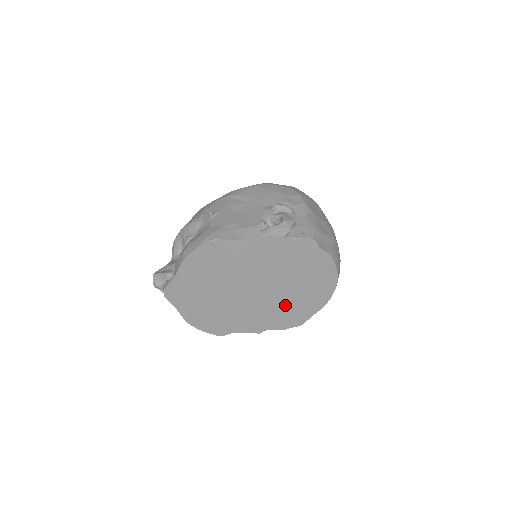
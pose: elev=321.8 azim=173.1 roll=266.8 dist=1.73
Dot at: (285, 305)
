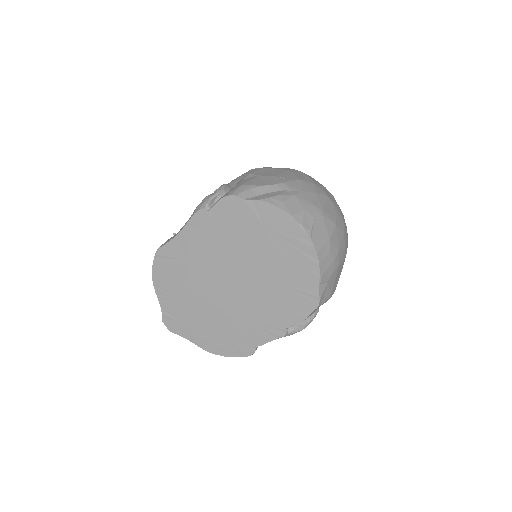
Dot at: (276, 287)
